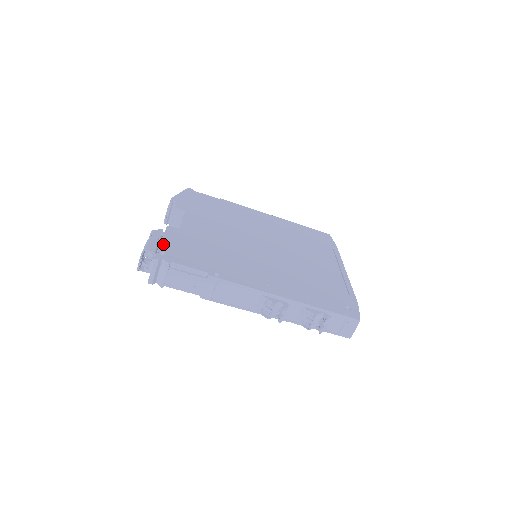
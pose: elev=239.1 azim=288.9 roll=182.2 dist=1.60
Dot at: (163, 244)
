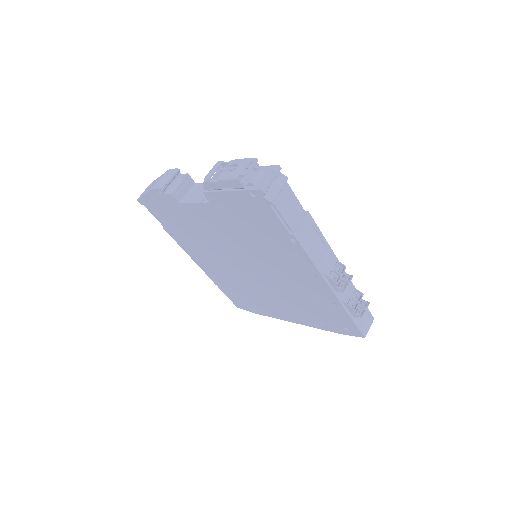
Dot at: occluded
